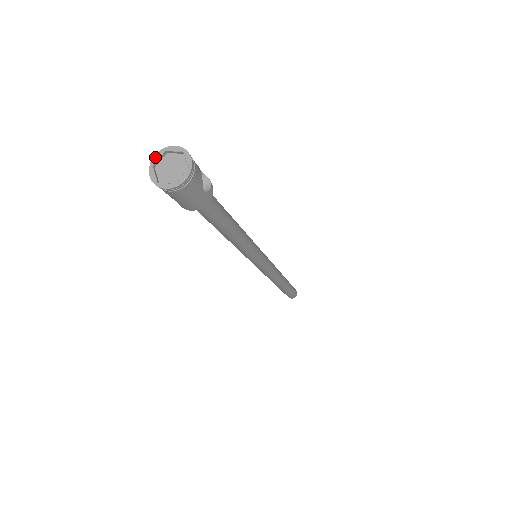
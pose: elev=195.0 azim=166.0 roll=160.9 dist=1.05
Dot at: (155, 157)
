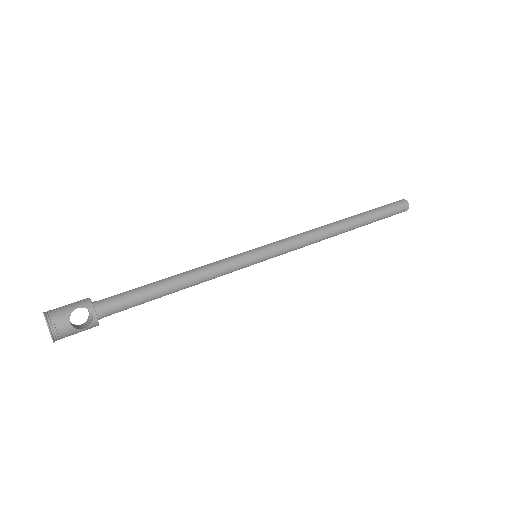
Dot at: occluded
